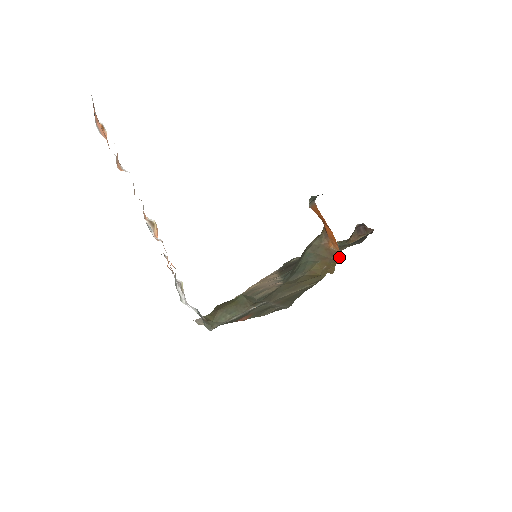
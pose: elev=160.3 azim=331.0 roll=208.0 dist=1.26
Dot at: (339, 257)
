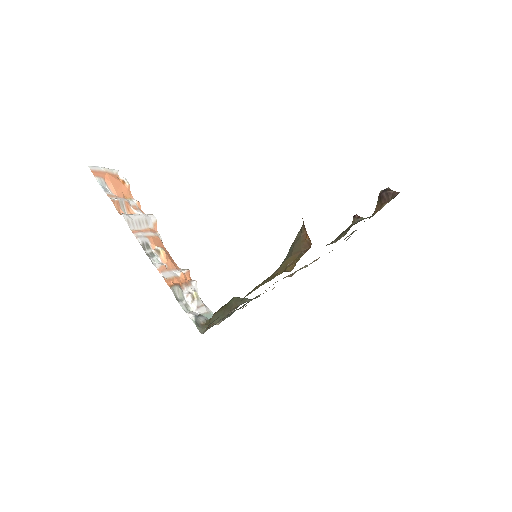
Dot at: occluded
